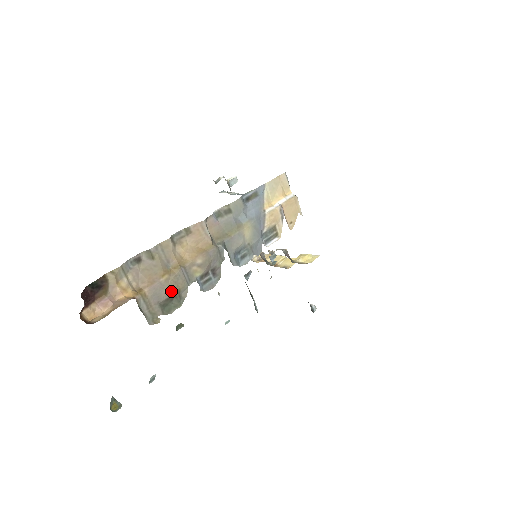
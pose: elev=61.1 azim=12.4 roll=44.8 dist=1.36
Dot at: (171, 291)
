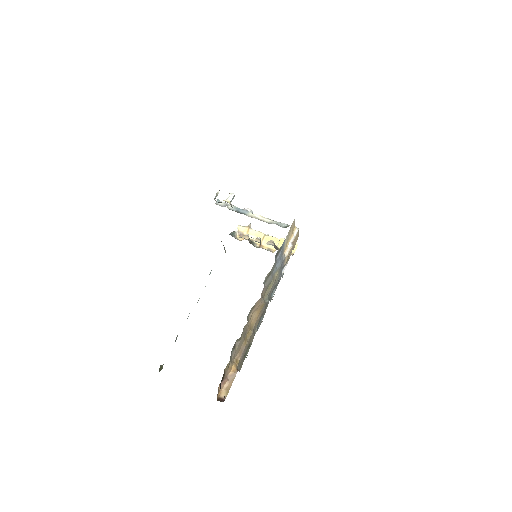
Dot at: (247, 347)
